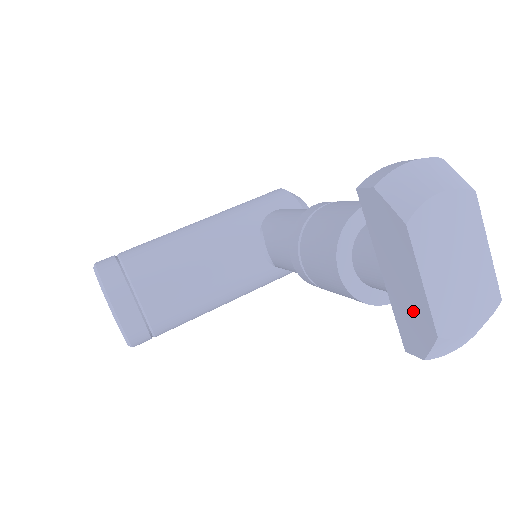
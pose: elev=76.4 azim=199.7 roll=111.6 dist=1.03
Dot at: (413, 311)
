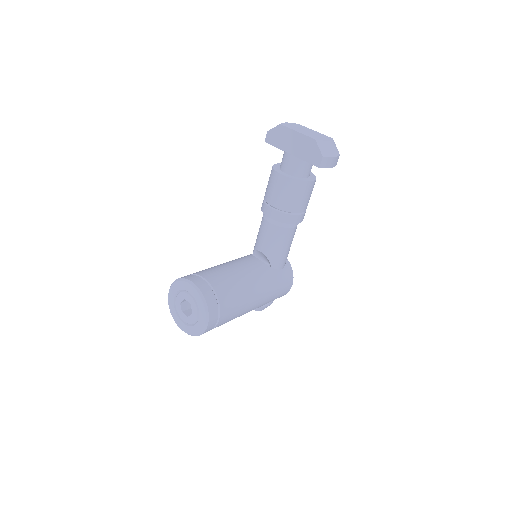
Dot at: (305, 146)
